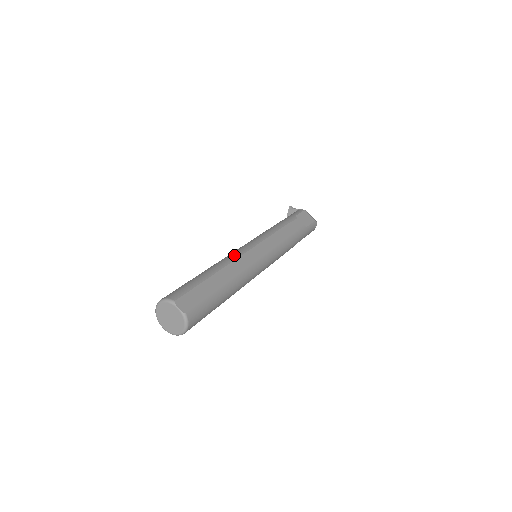
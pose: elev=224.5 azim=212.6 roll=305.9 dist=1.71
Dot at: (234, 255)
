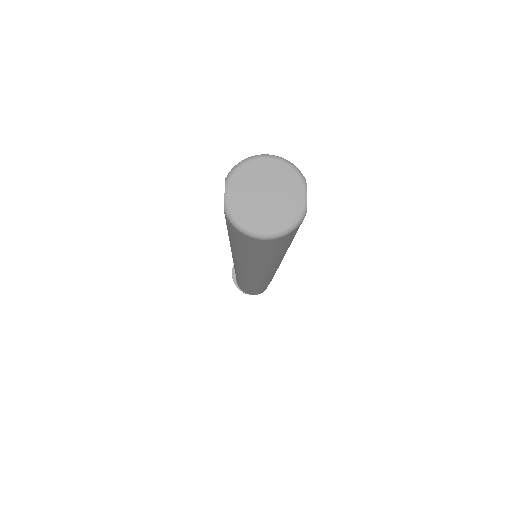
Dot at: occluded
